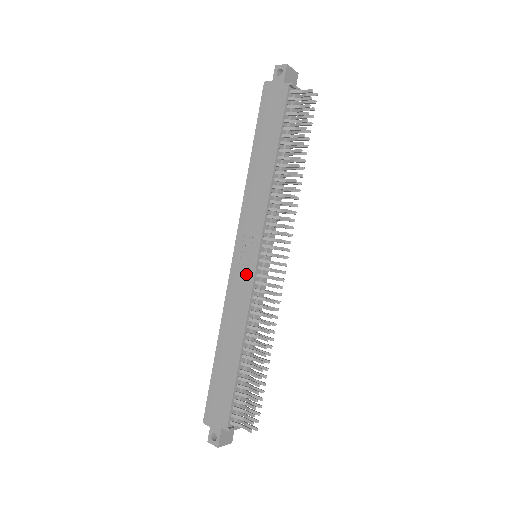
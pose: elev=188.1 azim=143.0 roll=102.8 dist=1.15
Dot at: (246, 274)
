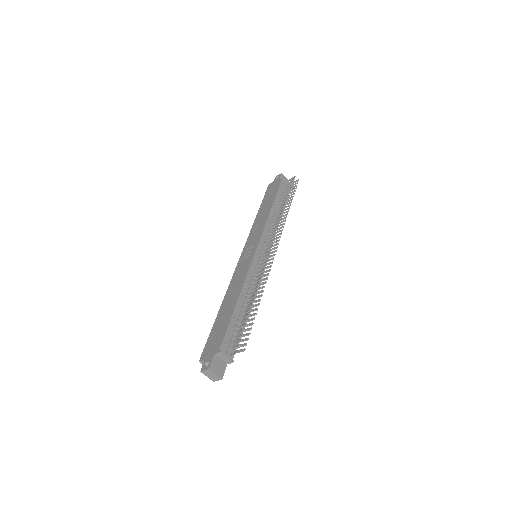
Dot at: (247, 260)
